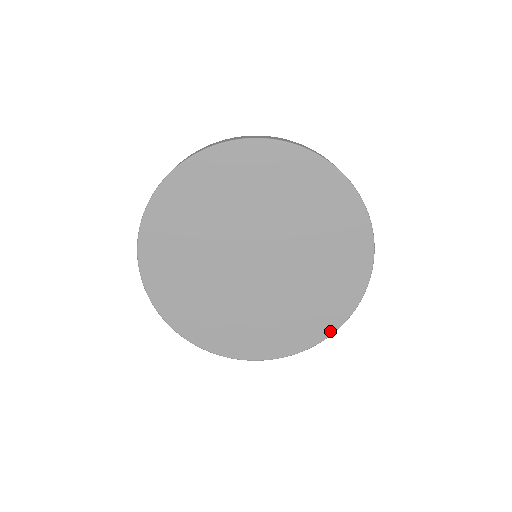
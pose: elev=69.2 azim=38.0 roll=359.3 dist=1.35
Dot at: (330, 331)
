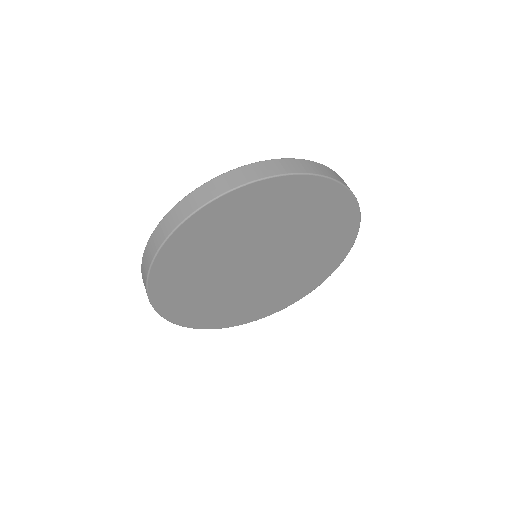
Dot at: (262, 317)
